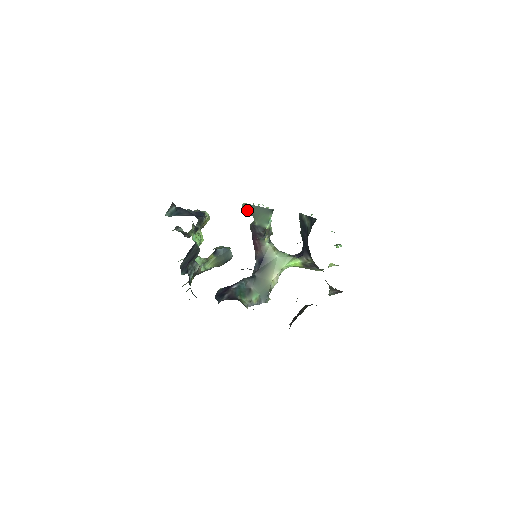
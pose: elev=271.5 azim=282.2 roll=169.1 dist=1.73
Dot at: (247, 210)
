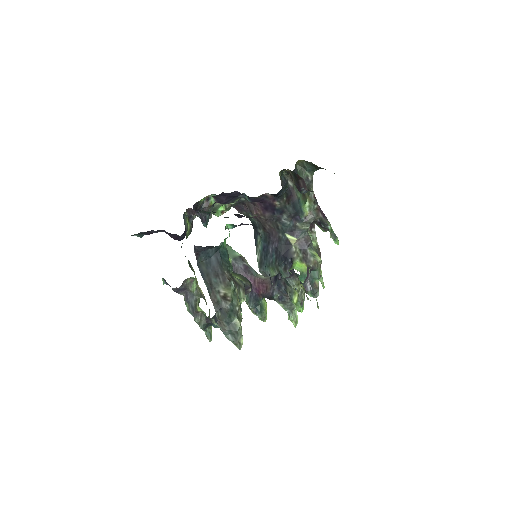
Dot at: occluded
